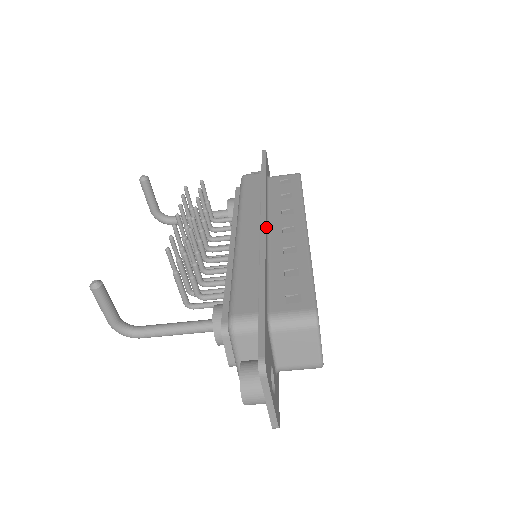
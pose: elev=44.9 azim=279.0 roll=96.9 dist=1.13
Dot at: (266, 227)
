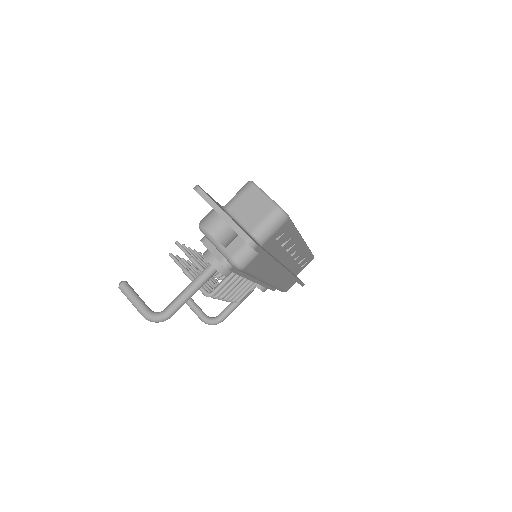
Dot at: occluded
